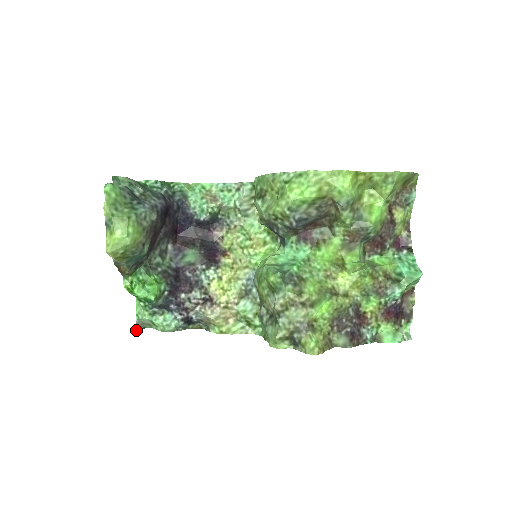
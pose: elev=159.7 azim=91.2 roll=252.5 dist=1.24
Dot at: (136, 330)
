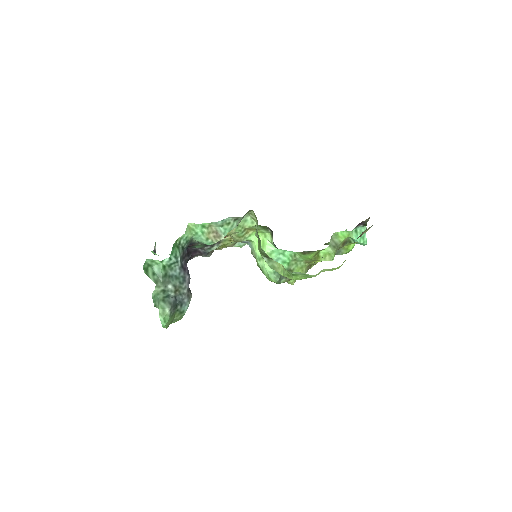
Dot at: (154, 254)
